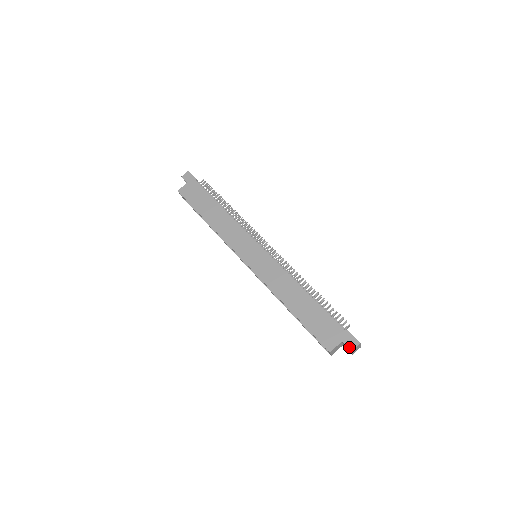
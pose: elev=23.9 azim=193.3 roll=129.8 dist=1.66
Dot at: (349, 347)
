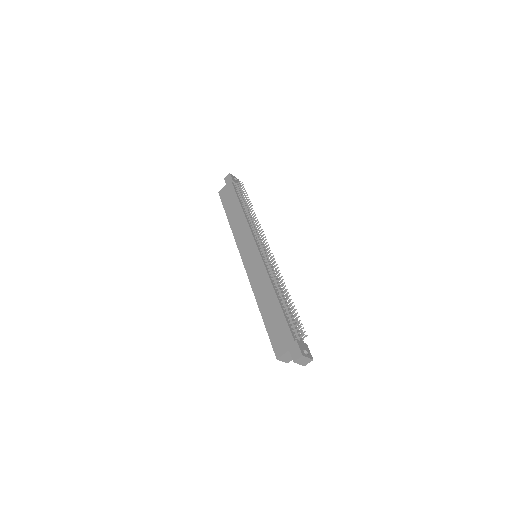
Dot at: (292, 357)
